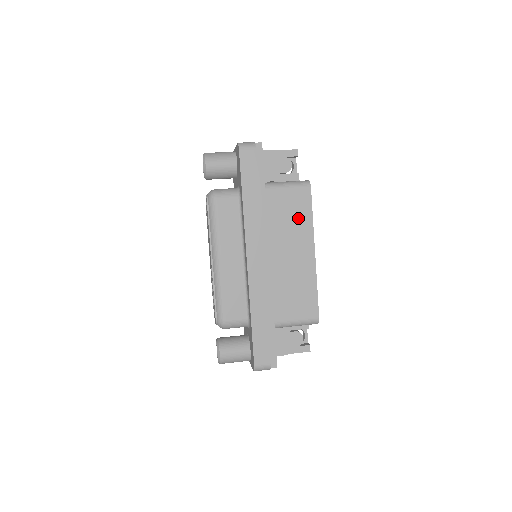
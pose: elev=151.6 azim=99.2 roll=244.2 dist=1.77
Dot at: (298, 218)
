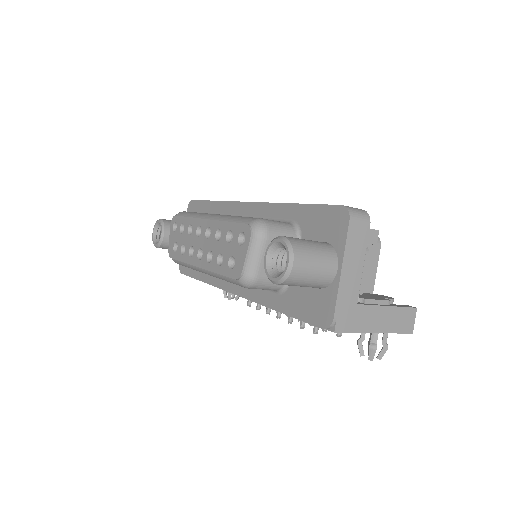
Dot at: occluded
